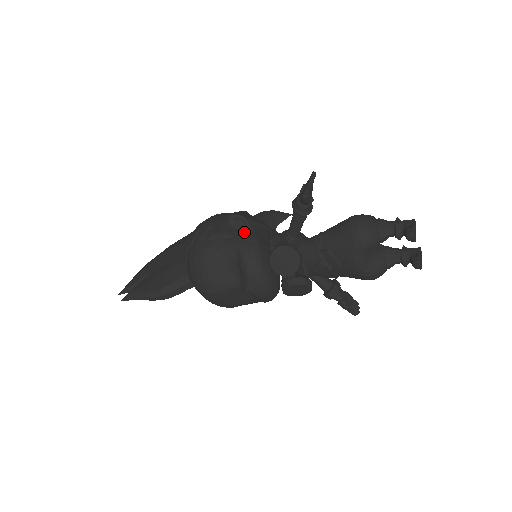
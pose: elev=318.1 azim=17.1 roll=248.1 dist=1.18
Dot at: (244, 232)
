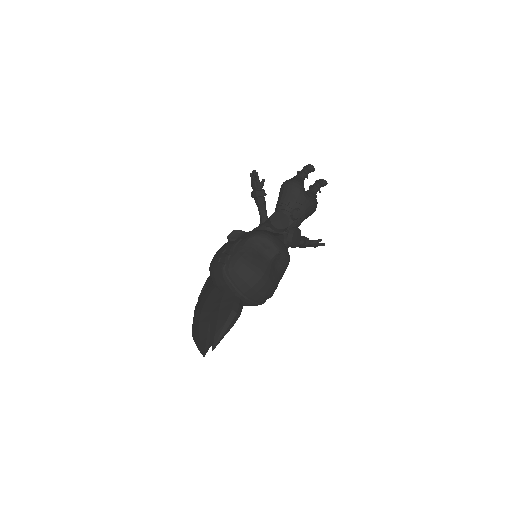
Dot at: (244, 234)
